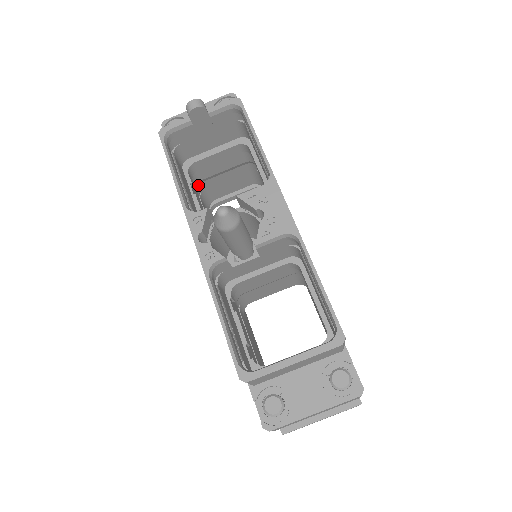
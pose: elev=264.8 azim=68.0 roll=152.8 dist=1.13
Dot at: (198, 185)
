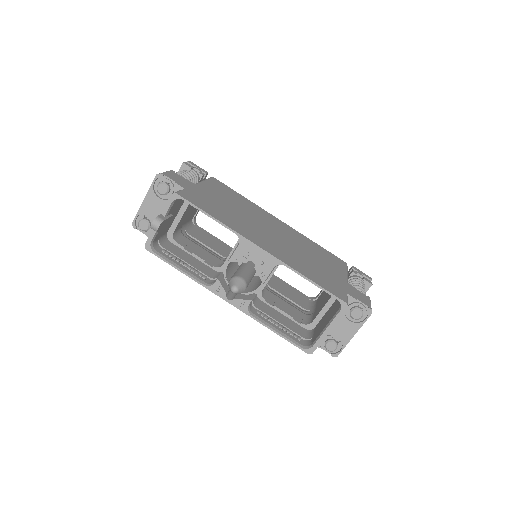
Dot at: (181, 230)
